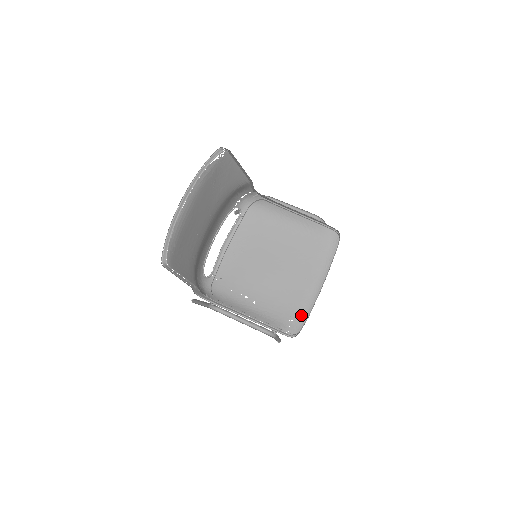
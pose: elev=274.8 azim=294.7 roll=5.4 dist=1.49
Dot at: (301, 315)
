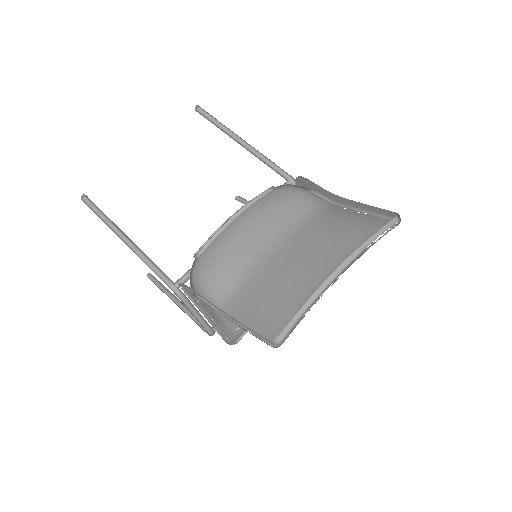
Dot at: occluded
